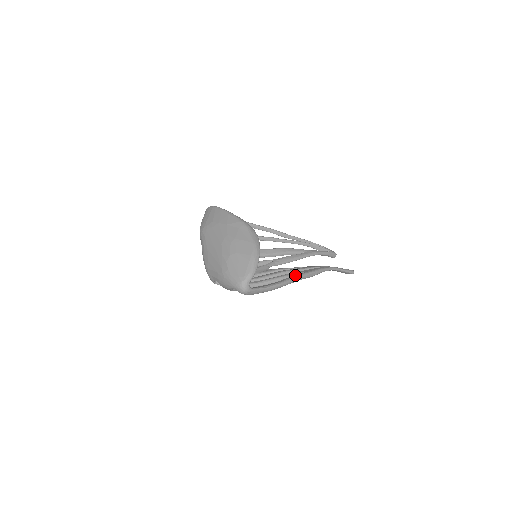
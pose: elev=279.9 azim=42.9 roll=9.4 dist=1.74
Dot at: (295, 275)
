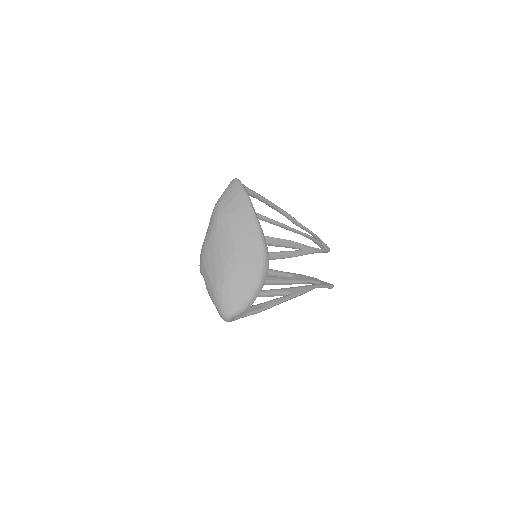
Dot at: (280, 298)
